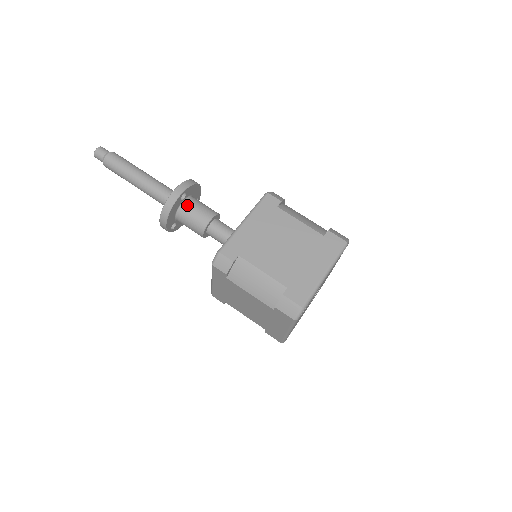
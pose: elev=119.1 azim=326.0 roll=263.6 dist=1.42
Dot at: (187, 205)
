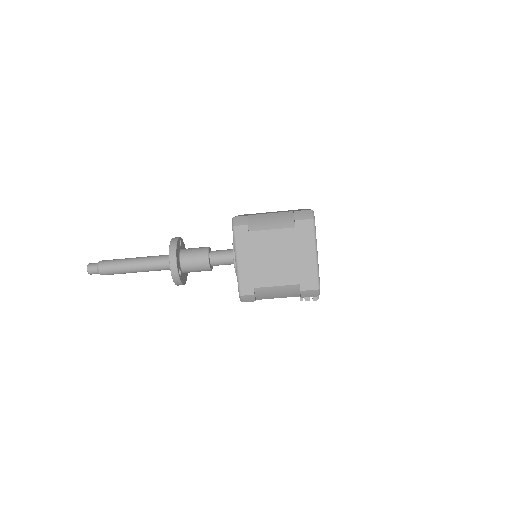
Dot at: (185, 249)
